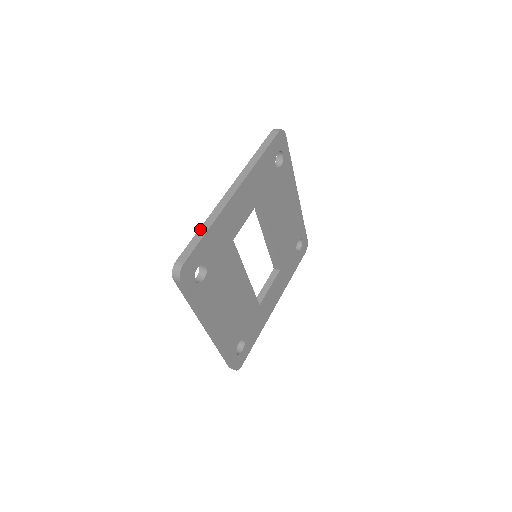
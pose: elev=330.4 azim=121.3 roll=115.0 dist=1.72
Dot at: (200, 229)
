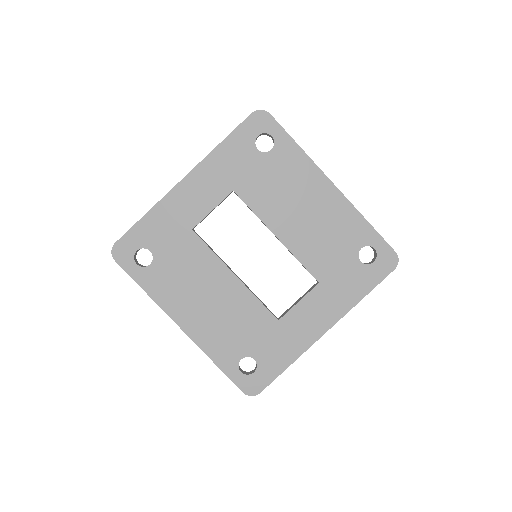
Dot at: occluded
